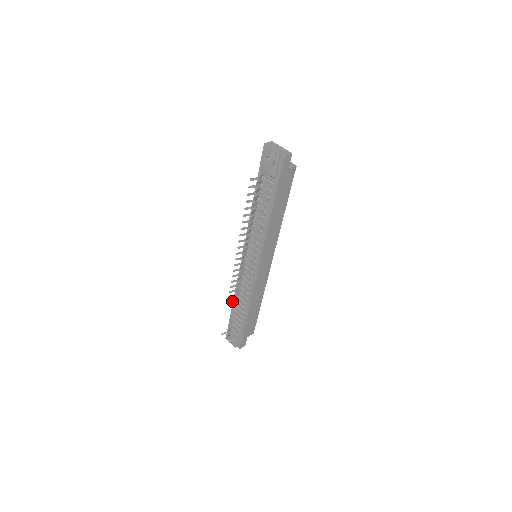
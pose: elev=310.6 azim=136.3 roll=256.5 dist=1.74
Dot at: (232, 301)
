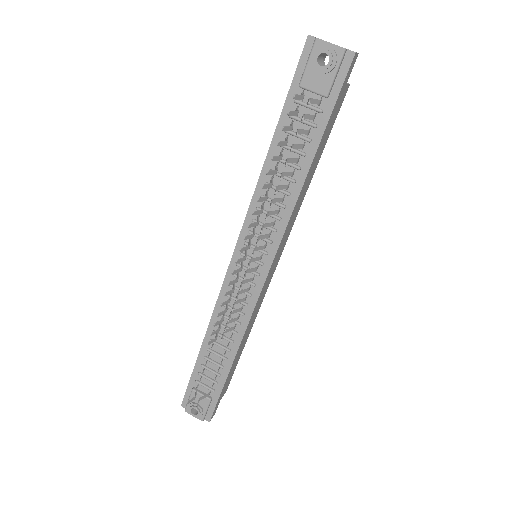
Dot at: (213, 341)
